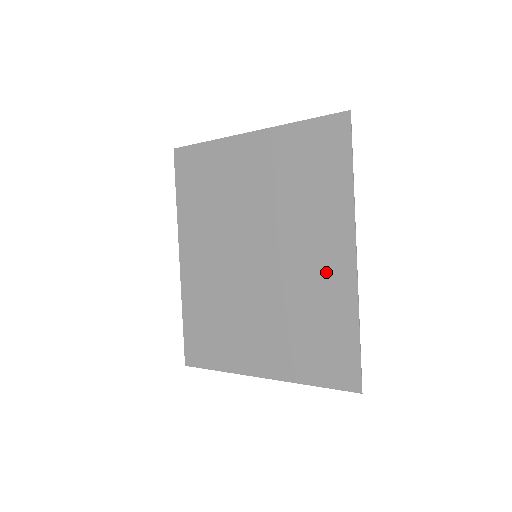
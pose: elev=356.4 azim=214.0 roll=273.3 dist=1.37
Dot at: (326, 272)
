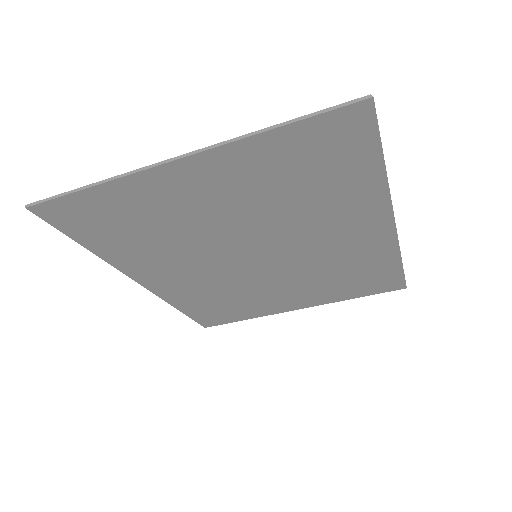
Dot at: (358, 244)
